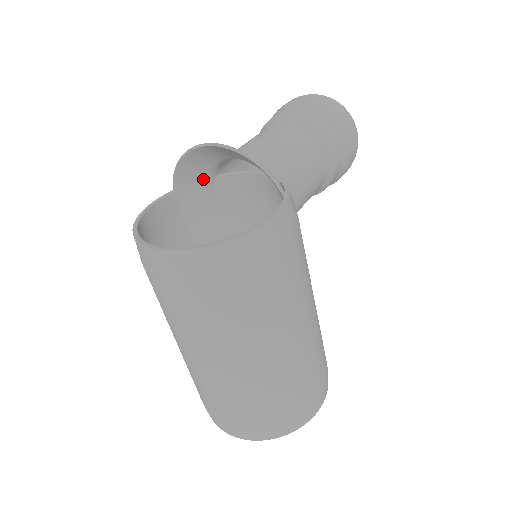
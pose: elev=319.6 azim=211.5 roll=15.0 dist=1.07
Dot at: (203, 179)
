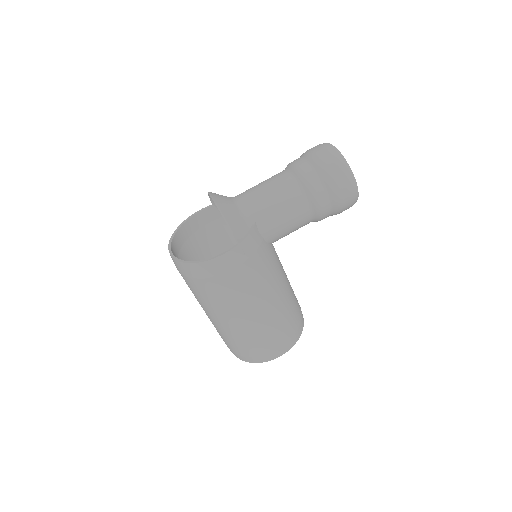
Dot at: occluded
